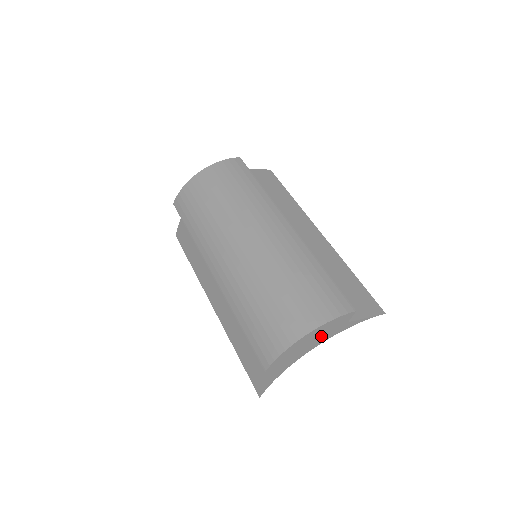
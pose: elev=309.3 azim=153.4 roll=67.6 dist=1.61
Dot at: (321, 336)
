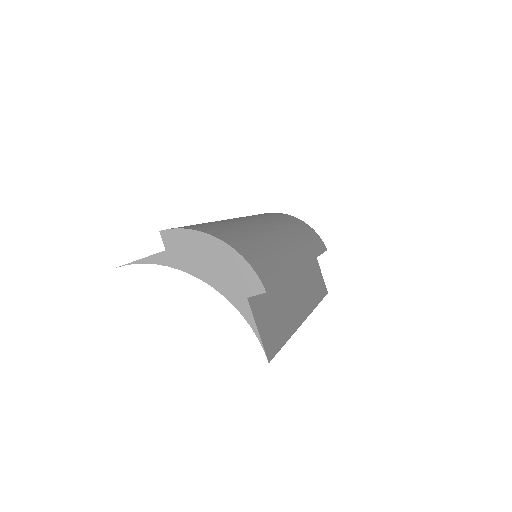
Dot at: (221, 271)
